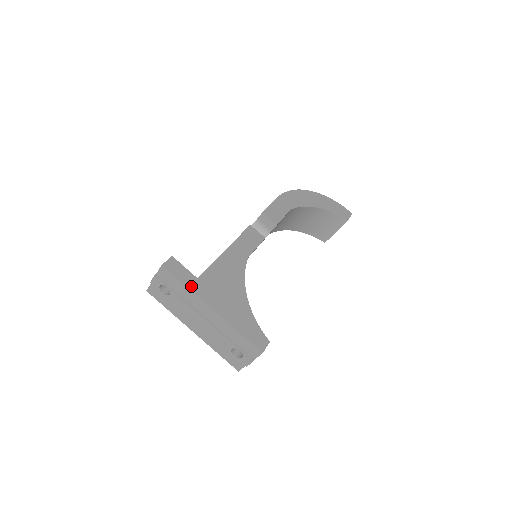
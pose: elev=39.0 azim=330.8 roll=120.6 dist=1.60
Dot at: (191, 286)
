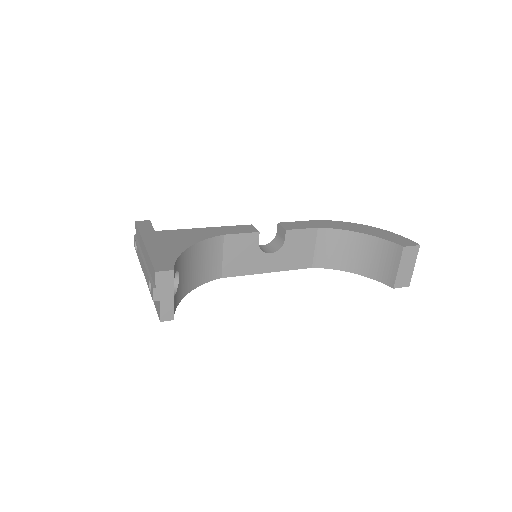
Dot at: (143, 232)
